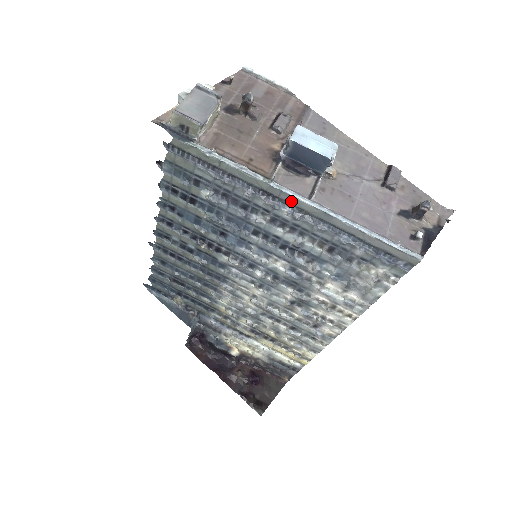
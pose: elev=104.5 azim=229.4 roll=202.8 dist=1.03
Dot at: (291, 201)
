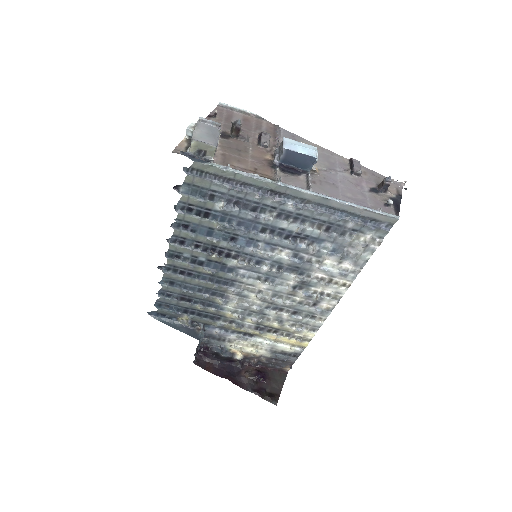
Dot at: (295, 194)
